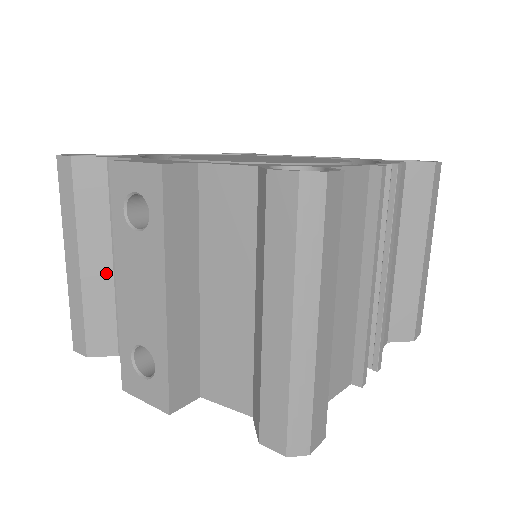
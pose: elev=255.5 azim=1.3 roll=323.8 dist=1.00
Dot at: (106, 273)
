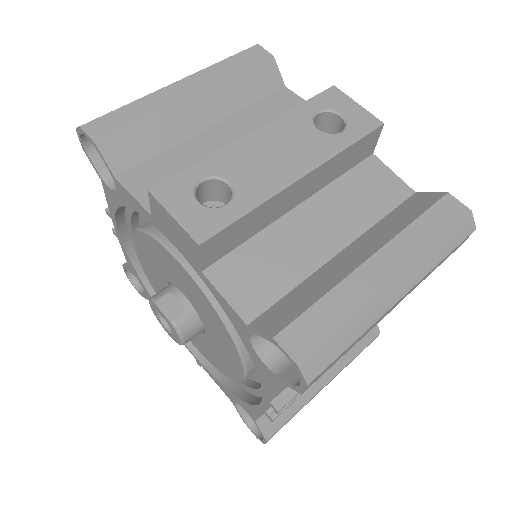
Dot at: (195, 126)
